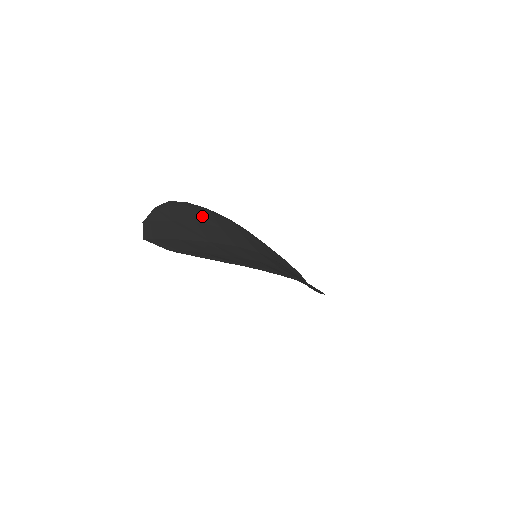
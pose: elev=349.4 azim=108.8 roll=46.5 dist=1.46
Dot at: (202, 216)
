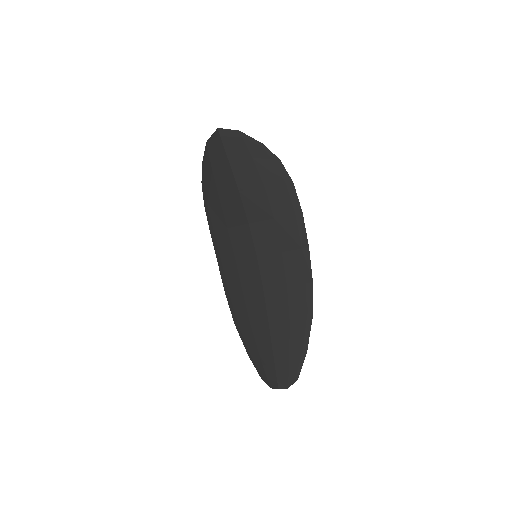
Dot at: (217, 212)
